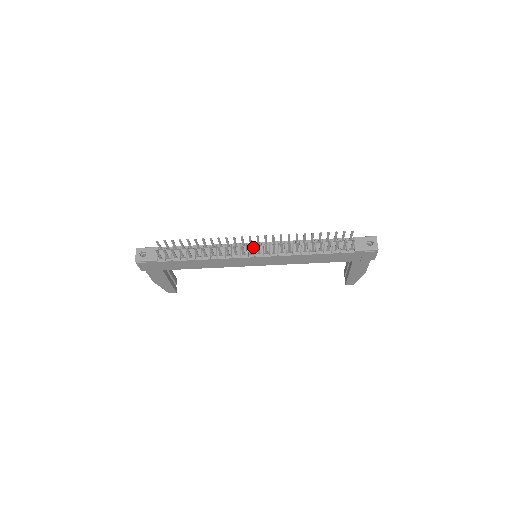
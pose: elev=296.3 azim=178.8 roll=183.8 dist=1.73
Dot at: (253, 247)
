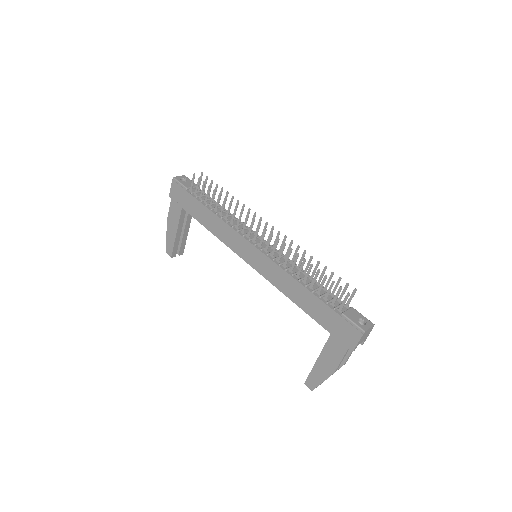
Dot at: occluded
